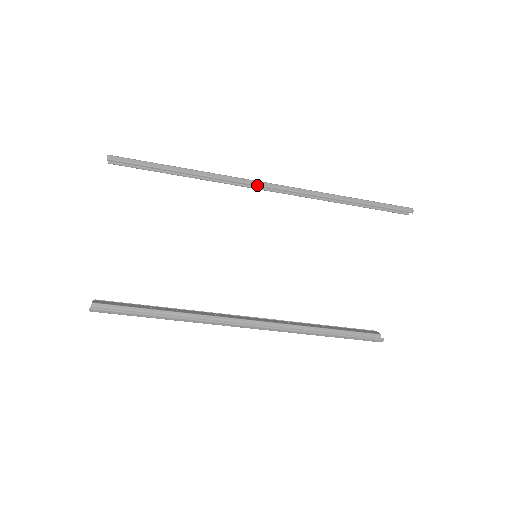
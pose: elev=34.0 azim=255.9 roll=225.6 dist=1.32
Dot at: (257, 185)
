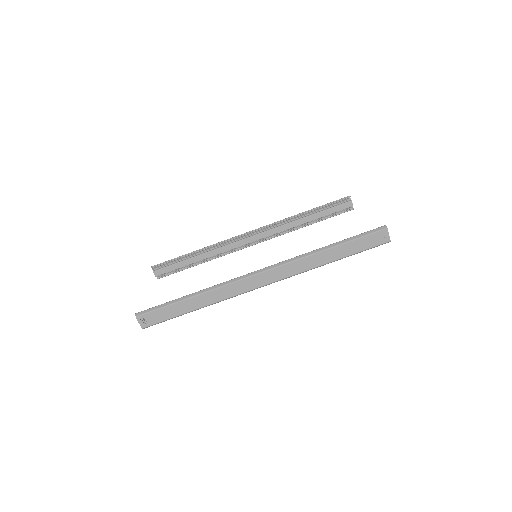
Dot at: (241, 235)
